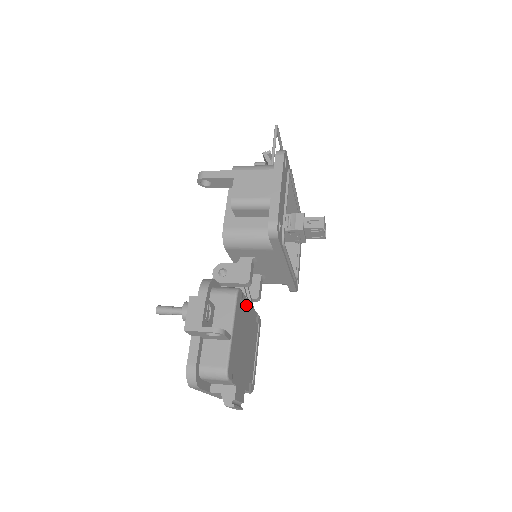
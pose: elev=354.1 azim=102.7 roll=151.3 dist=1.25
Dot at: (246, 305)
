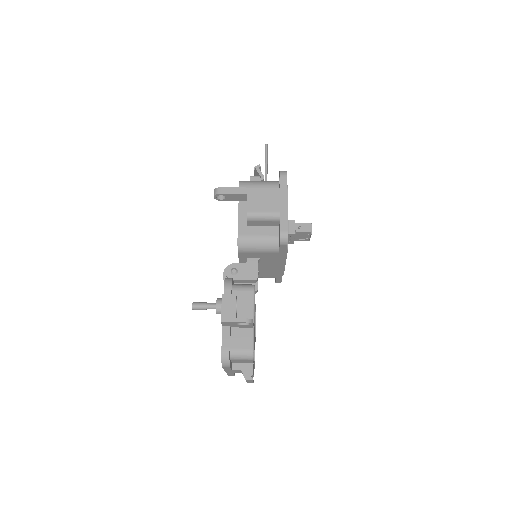
Dot at: occluded
